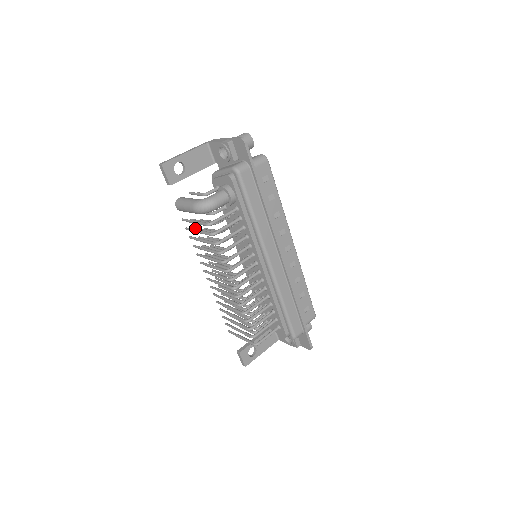
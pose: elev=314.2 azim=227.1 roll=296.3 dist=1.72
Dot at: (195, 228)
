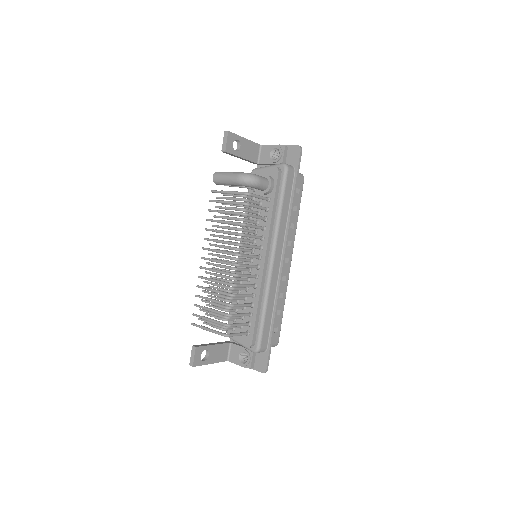
Dot at: (216, 206)
